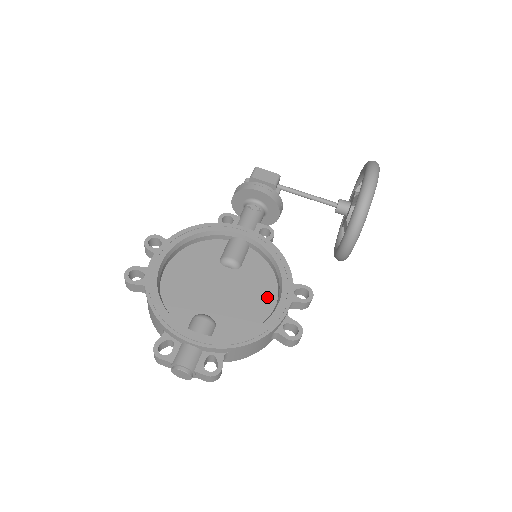
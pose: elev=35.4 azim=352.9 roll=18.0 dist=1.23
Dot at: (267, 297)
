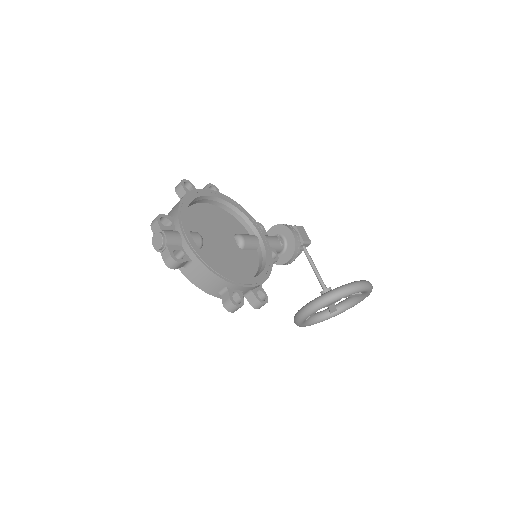
Dot at: (241, 274)
